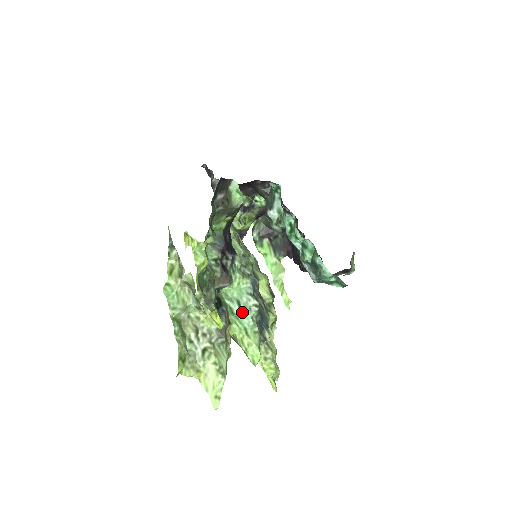
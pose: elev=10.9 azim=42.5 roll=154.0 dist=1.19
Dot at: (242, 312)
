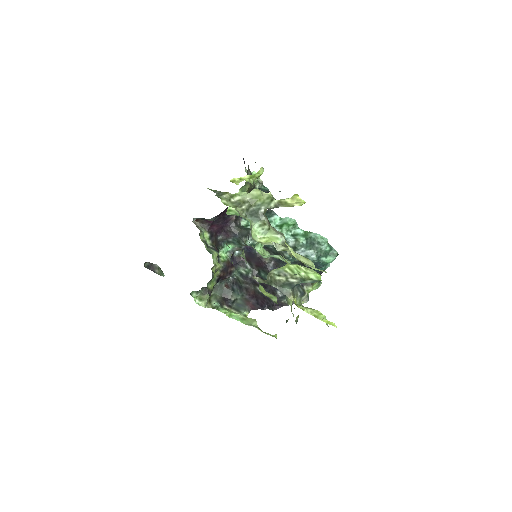
Dot at: (282, 258)
